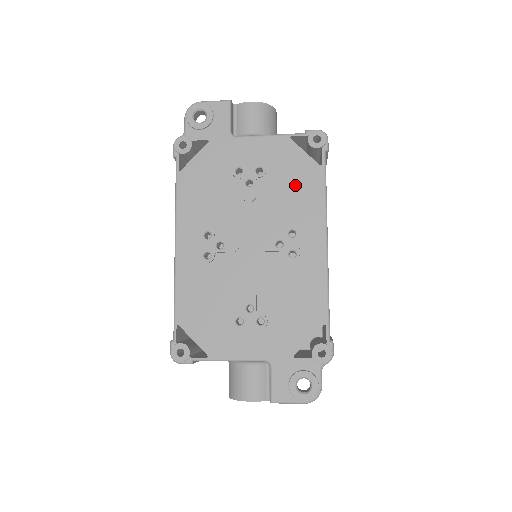
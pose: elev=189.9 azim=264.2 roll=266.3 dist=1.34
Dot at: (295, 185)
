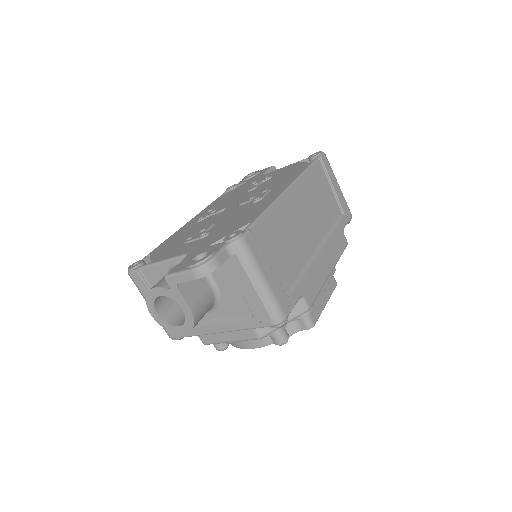
Dot at: (286, 175)
